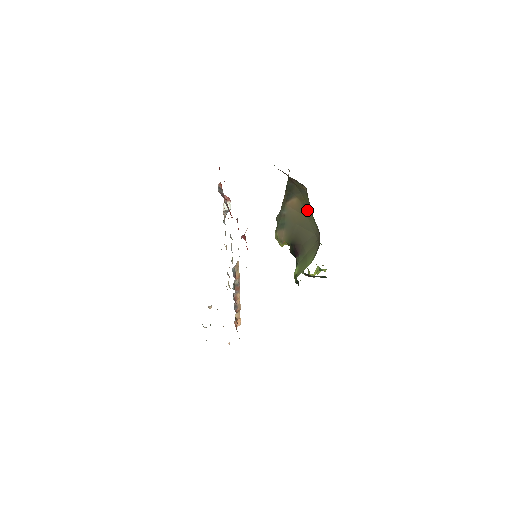
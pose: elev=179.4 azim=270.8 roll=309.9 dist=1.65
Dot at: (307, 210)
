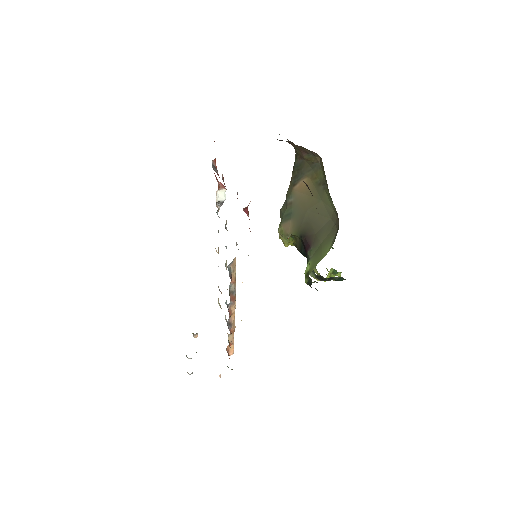
Dot at: (321, 189)
